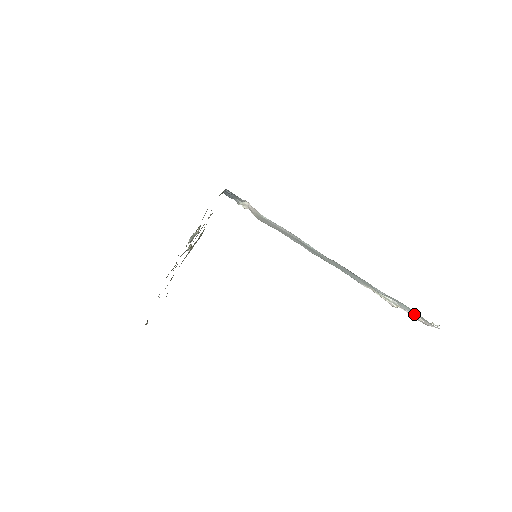
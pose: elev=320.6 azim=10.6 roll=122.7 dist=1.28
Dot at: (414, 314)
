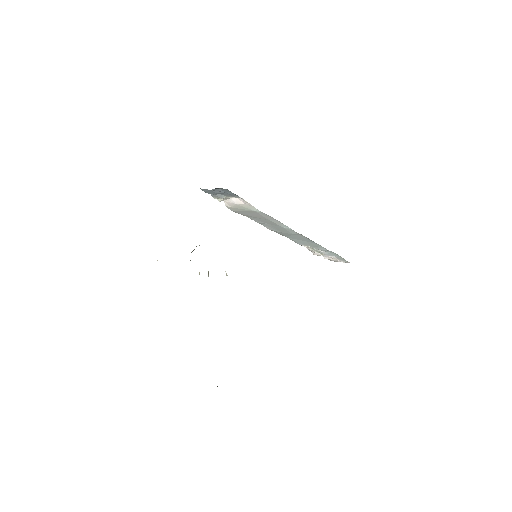
Dot at: (334, 257)
